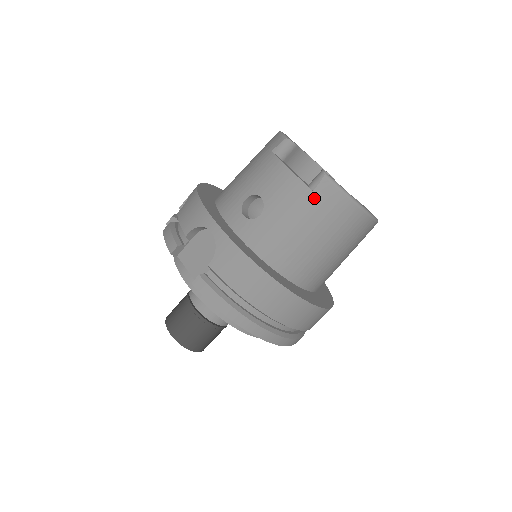
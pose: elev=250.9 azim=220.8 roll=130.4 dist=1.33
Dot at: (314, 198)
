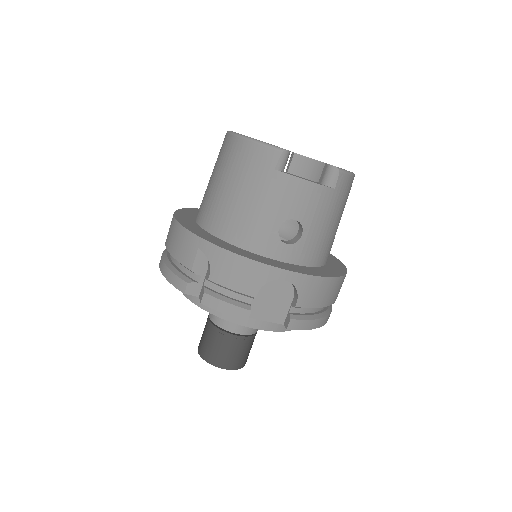
Dot at: (337, 194)
